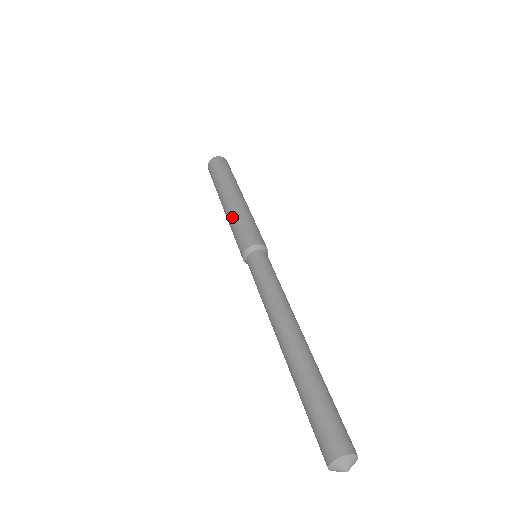
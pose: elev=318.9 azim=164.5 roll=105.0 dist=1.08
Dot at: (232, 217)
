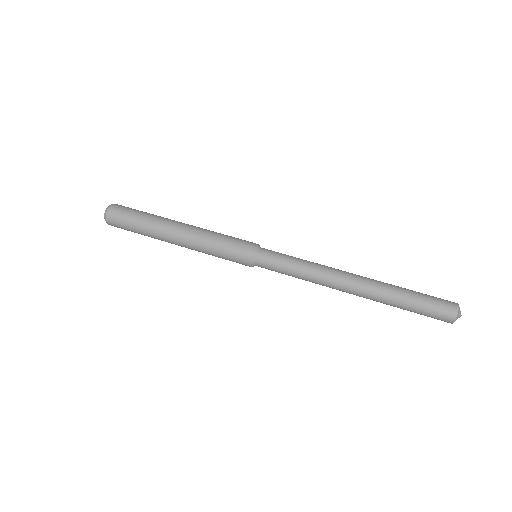
Dot at: (203, 248)
